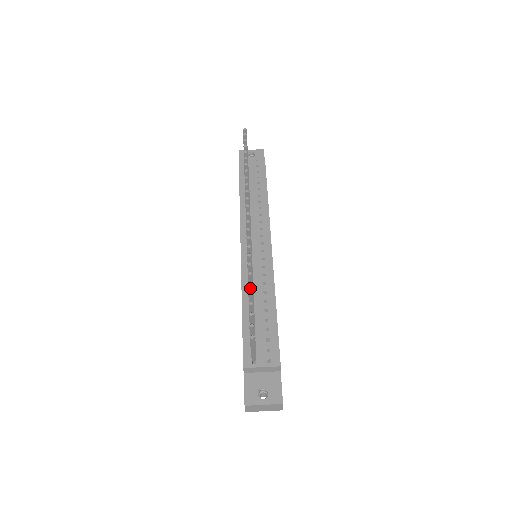
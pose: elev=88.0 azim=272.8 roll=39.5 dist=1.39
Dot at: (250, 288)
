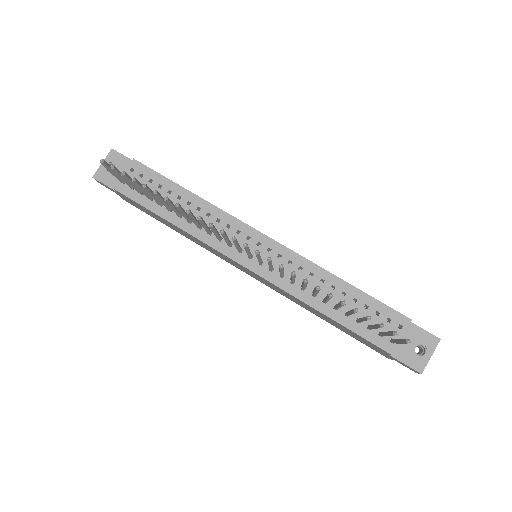
Dot at: occluded
